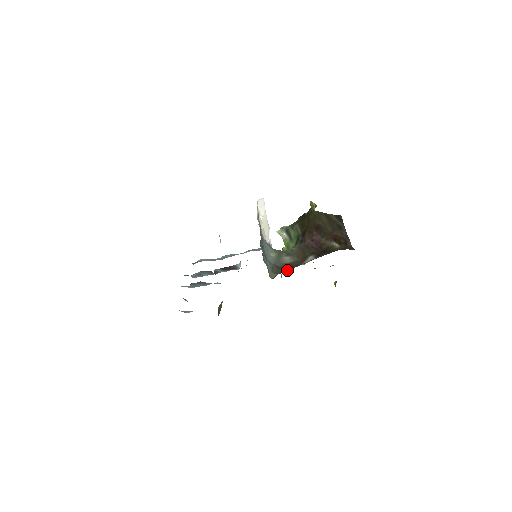
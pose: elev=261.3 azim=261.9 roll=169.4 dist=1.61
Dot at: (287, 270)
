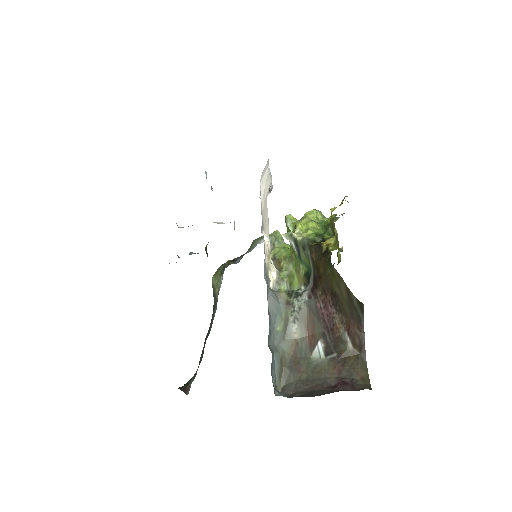
Dot at: (295, 380)
